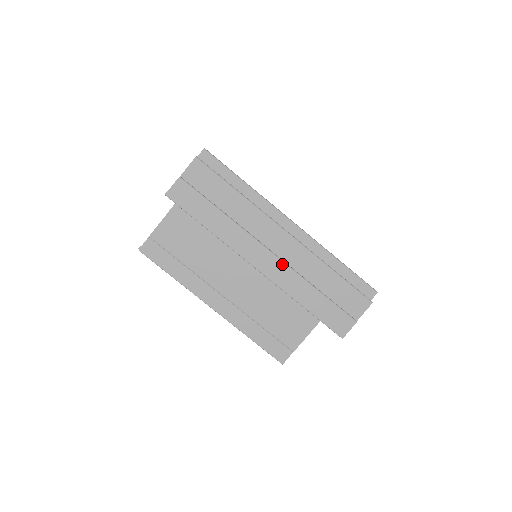
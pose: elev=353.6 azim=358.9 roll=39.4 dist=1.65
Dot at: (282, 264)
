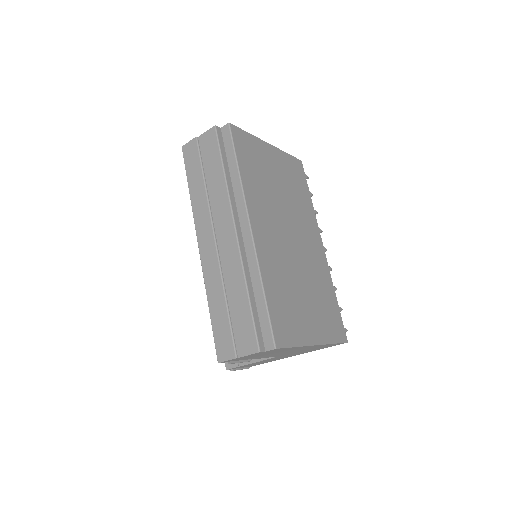
Dot at: (216, 257)
